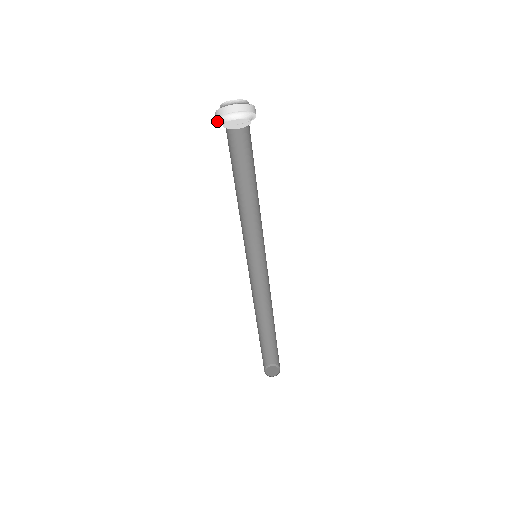
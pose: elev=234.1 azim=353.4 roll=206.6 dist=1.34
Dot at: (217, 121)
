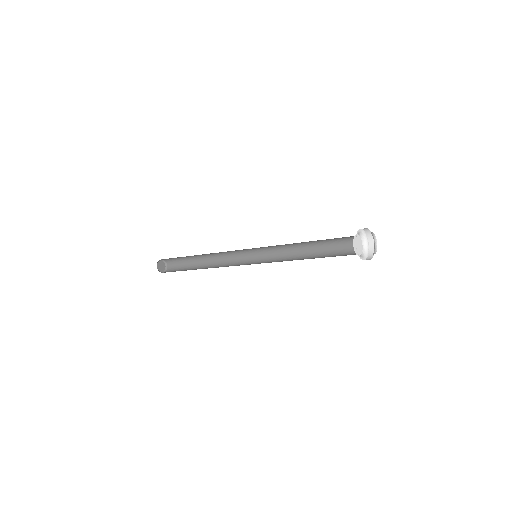
Dot at: occluded
